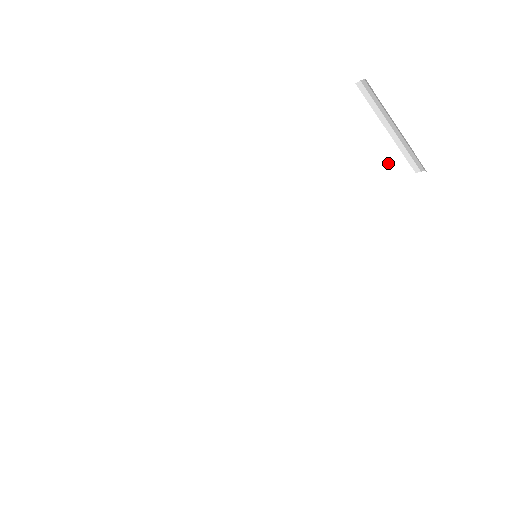
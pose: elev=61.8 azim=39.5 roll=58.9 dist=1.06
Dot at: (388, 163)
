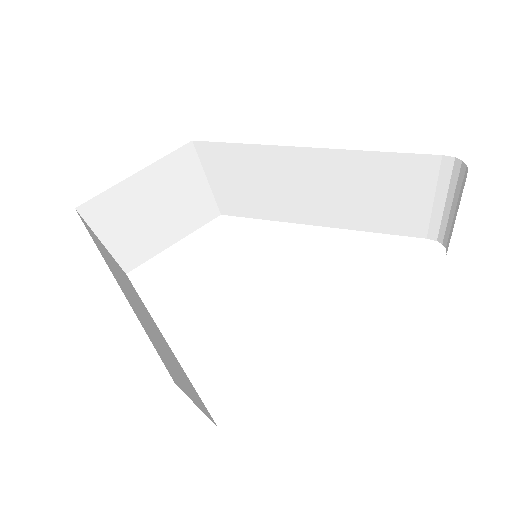
Dot at: (422, 222)
